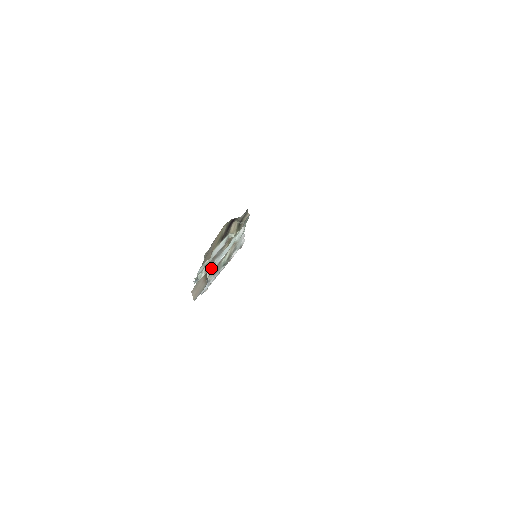
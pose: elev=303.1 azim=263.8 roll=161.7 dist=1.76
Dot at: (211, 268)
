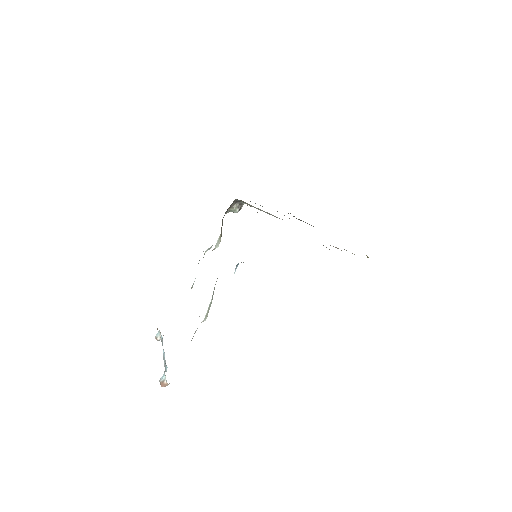
Dot at: occluded
